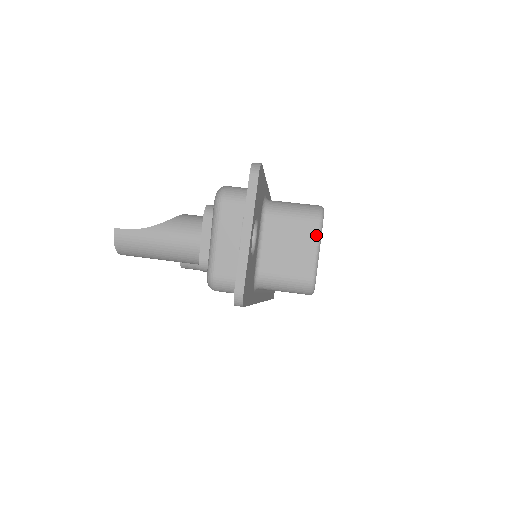
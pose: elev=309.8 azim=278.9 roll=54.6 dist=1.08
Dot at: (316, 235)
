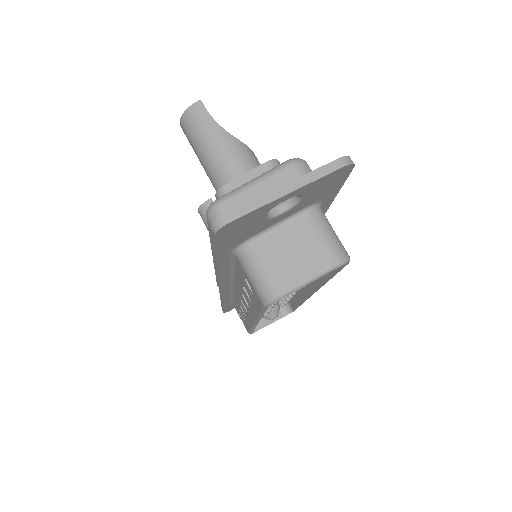
Dot at: (323, 269)
